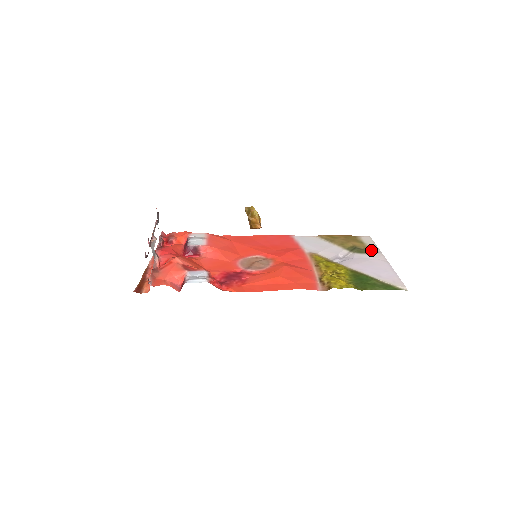
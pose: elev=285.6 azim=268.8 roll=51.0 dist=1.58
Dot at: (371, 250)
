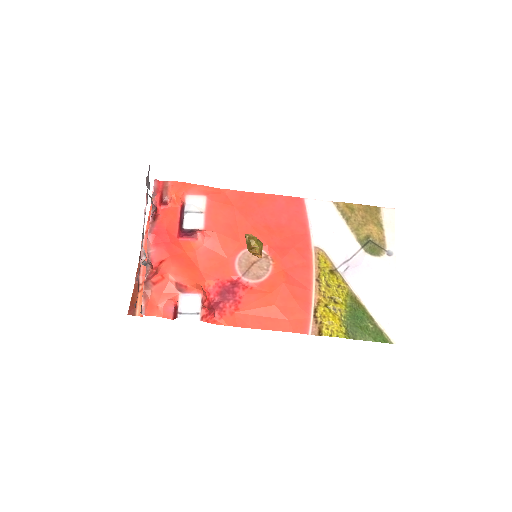
Dot at: (385, 248)
